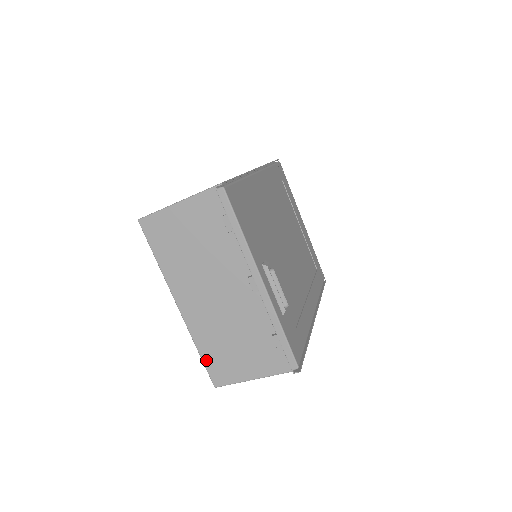
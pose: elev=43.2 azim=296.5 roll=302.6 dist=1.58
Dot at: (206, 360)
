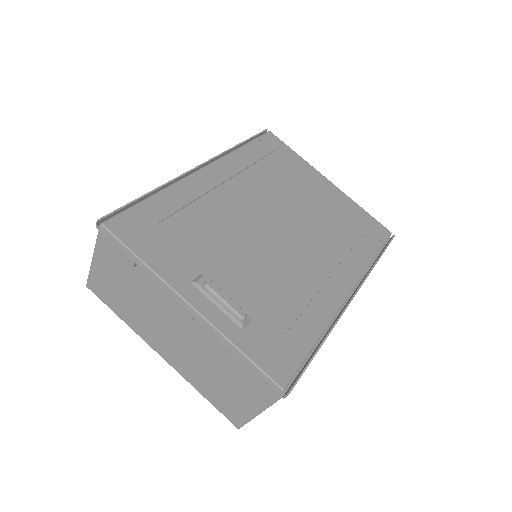
Dot at: (213, 402)
